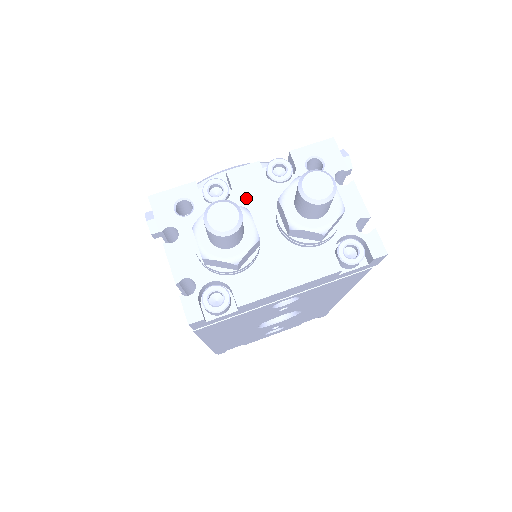
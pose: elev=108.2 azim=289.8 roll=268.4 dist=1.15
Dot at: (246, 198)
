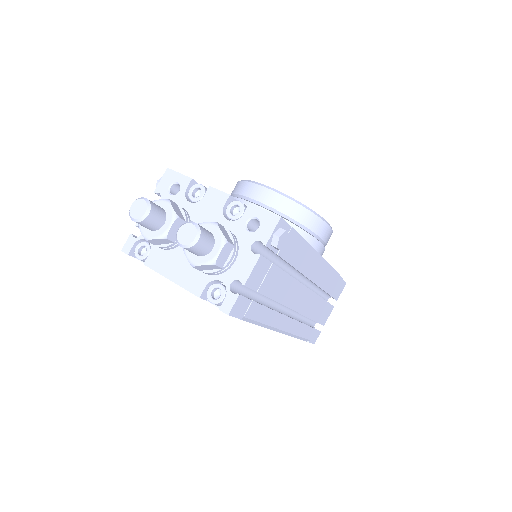
Dot at: (202, 211)
